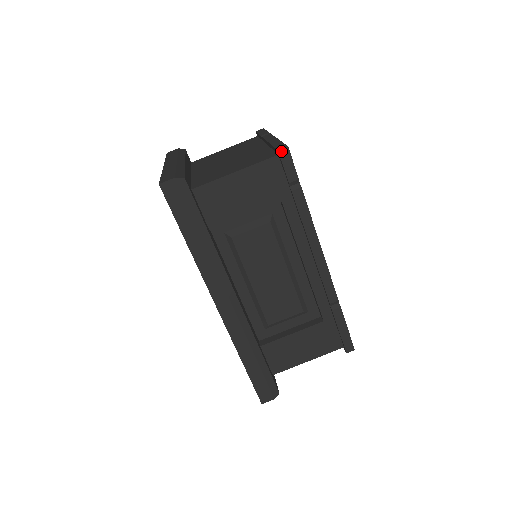
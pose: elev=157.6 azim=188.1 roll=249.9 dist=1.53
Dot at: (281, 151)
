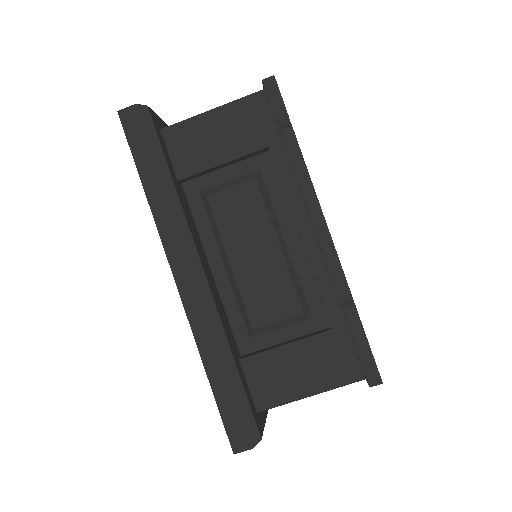
Dot at: (266, 81)
